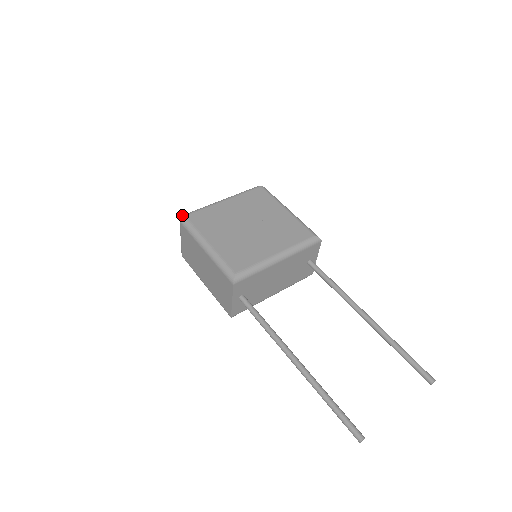
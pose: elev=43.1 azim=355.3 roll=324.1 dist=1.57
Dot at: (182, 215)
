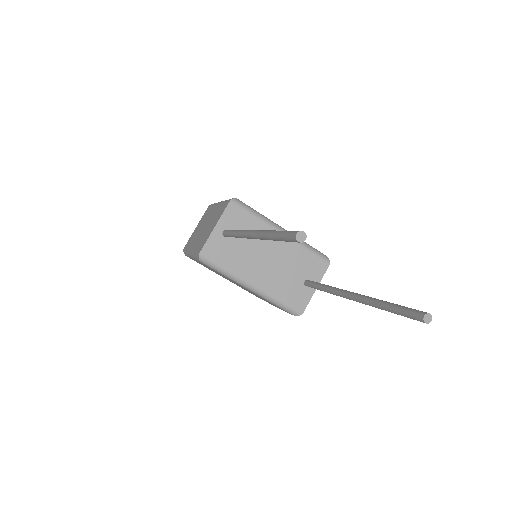
Dot at: occluded
